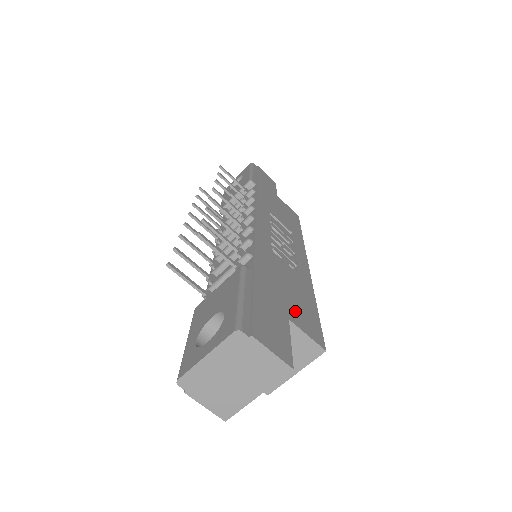
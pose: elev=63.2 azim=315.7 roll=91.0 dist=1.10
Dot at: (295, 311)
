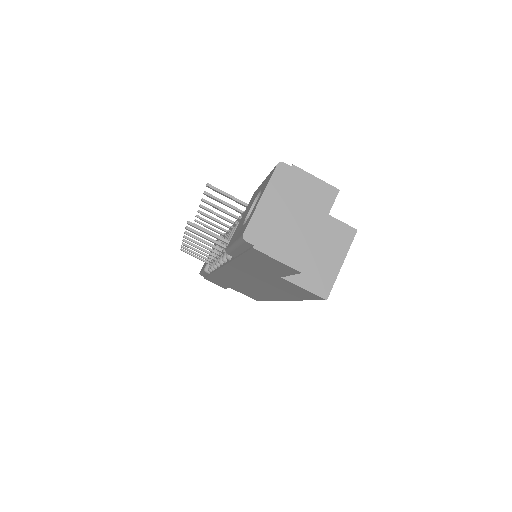
Dot at: occluded
